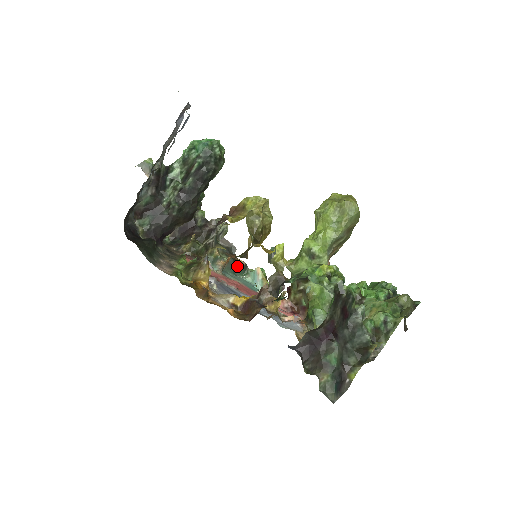
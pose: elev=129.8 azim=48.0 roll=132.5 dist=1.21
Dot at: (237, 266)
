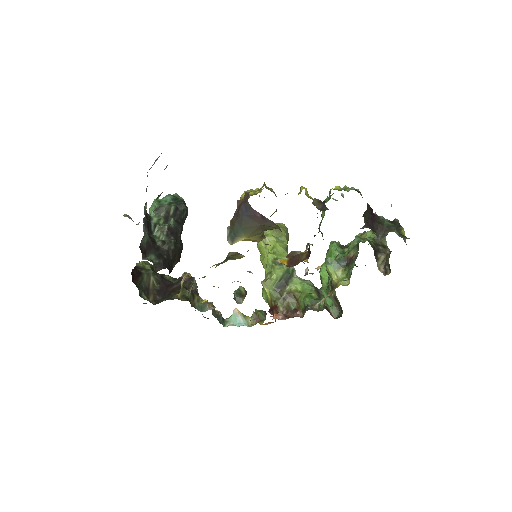
Dot at: (217, 316)
